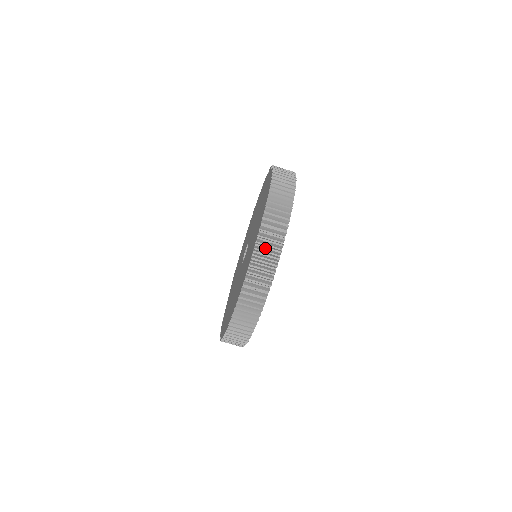
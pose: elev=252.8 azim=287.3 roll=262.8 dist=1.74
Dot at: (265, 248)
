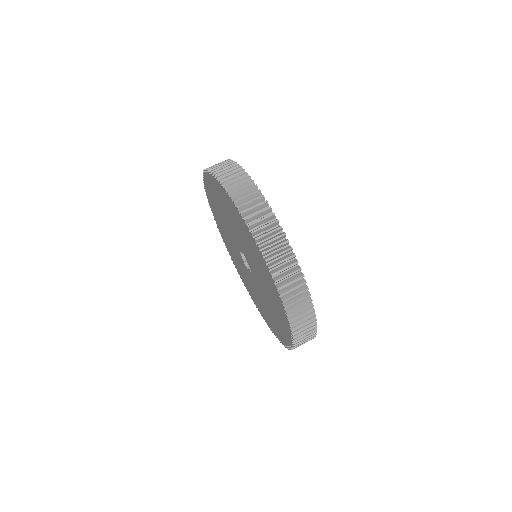
Dot at: (262, 228)
